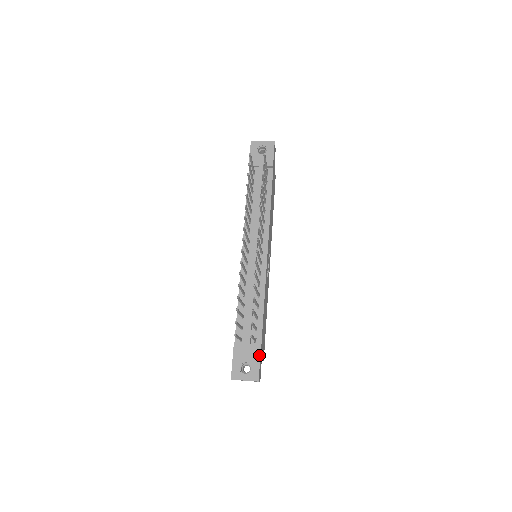
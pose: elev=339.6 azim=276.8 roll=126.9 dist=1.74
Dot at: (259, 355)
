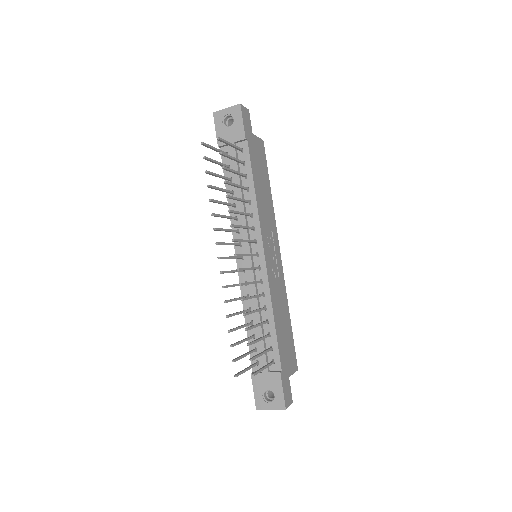
Dot at: (280, 379)
